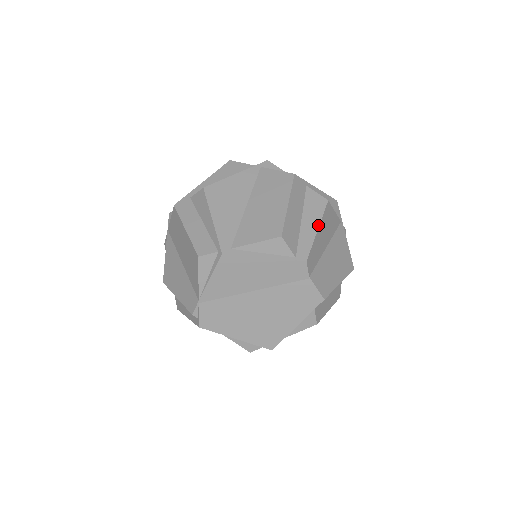
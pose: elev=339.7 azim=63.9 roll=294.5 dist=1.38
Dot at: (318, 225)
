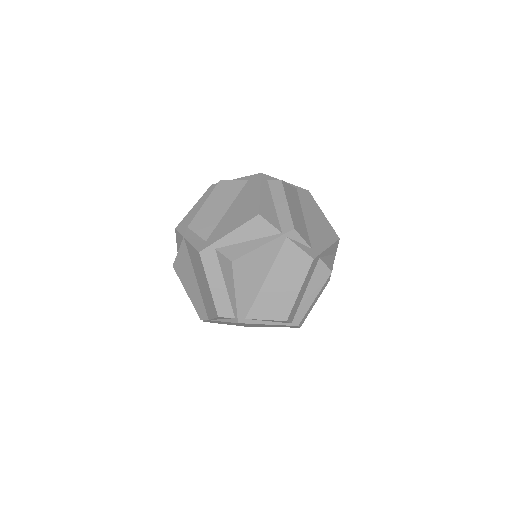
Dot at: (316, 296)
